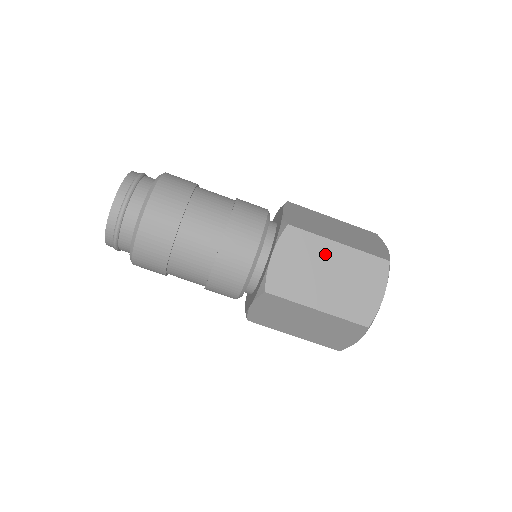
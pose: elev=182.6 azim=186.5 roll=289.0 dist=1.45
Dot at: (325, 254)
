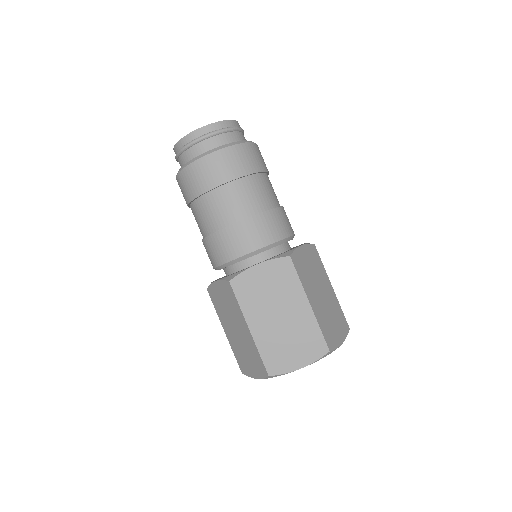
Dot at: (324, 282)
